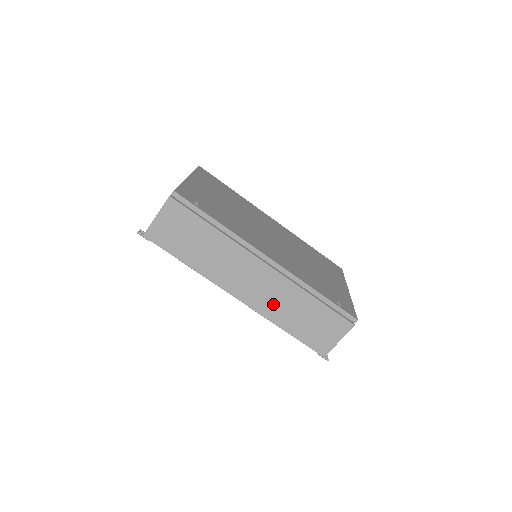
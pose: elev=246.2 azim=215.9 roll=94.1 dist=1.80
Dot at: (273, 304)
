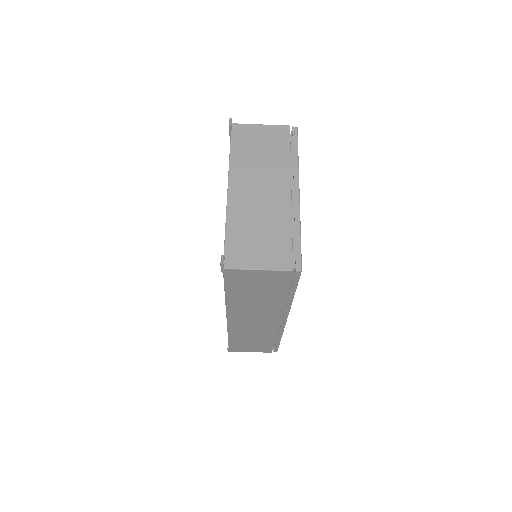
Dot at: (245, 331)
